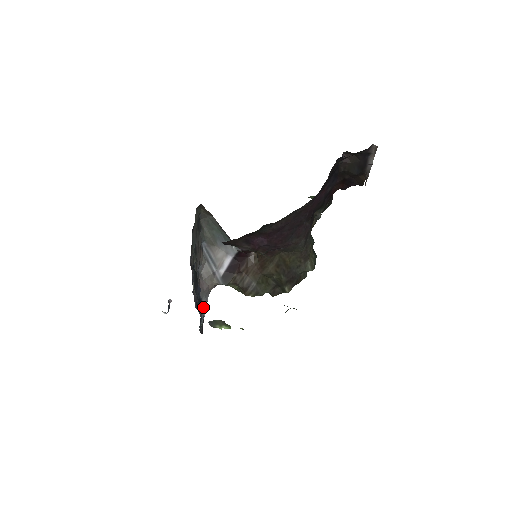
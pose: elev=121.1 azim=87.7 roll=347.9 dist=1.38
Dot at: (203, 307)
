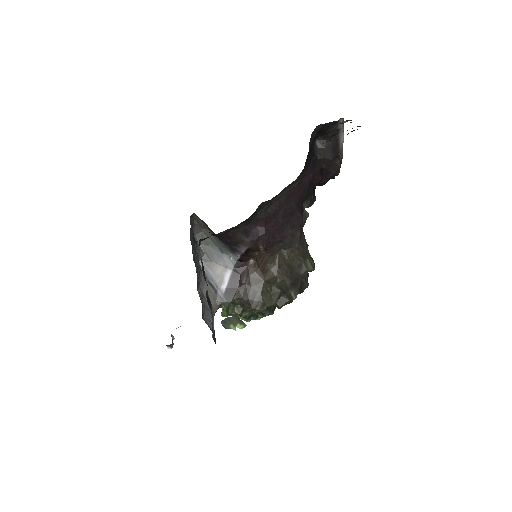
Dot at: (211, 325)
